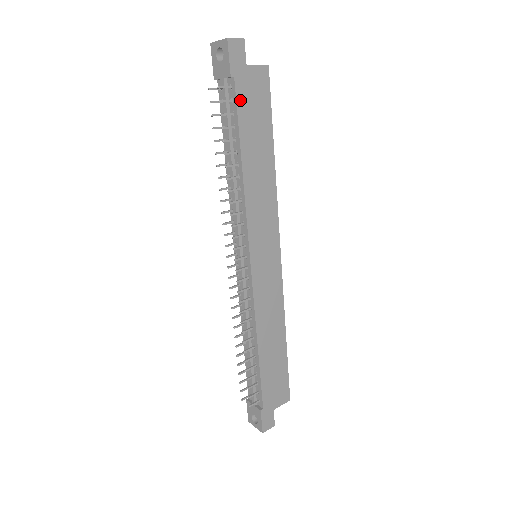
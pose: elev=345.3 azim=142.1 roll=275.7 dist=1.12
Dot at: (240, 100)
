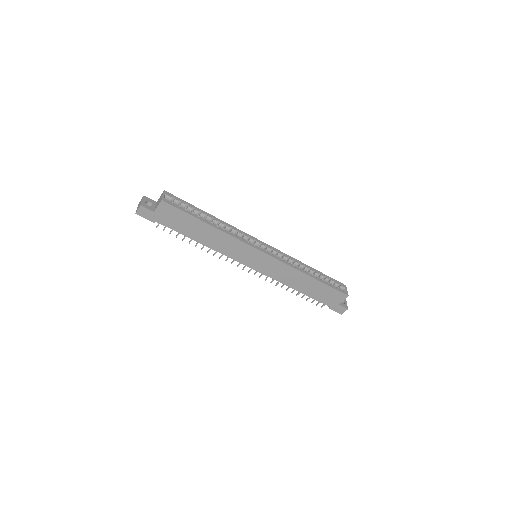
Dot at: (168, 225)
